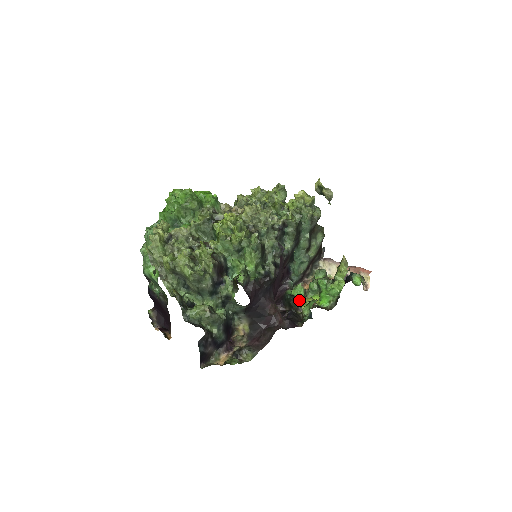
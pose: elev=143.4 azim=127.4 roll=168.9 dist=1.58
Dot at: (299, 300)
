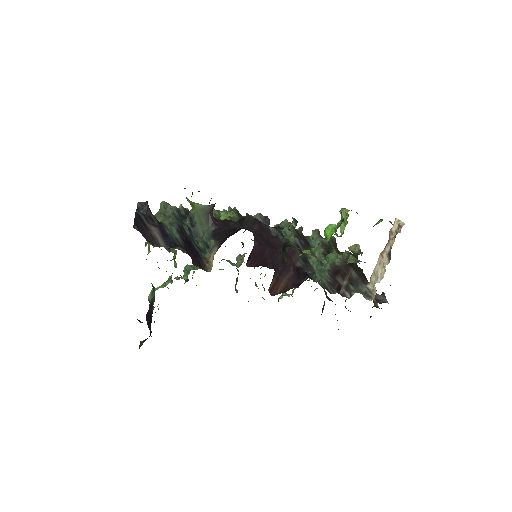
Dot at: (302, 252)
